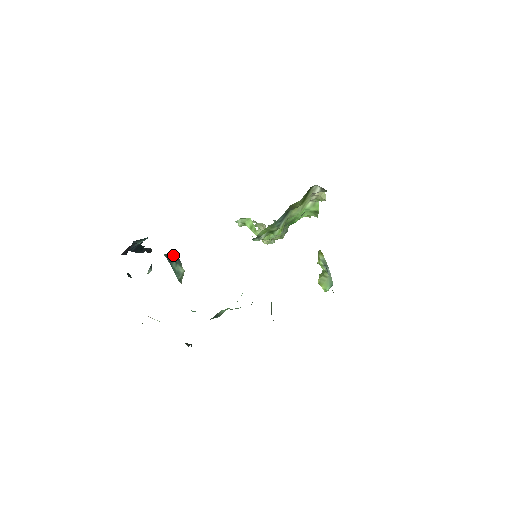
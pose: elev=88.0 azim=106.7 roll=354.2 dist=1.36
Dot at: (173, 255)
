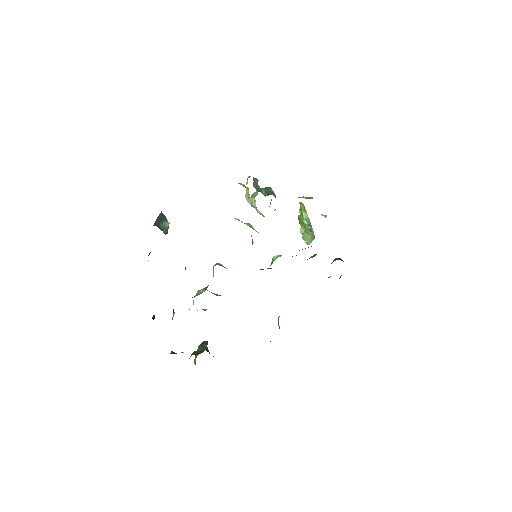
Dot at: (159, 216)
